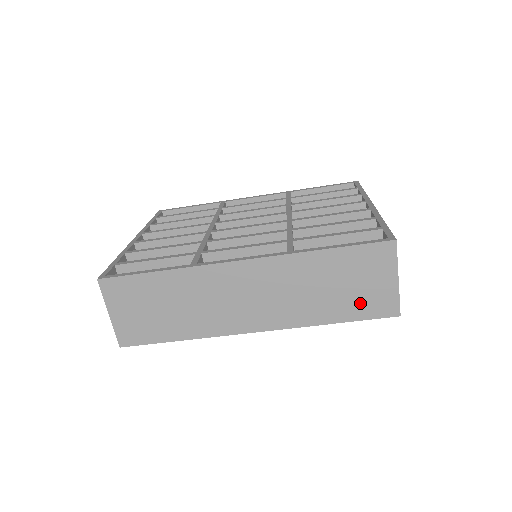
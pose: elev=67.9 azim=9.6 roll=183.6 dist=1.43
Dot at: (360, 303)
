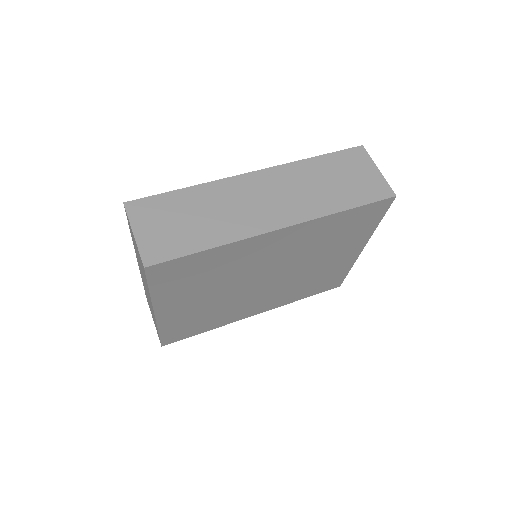
Dot at: (360, 190)
